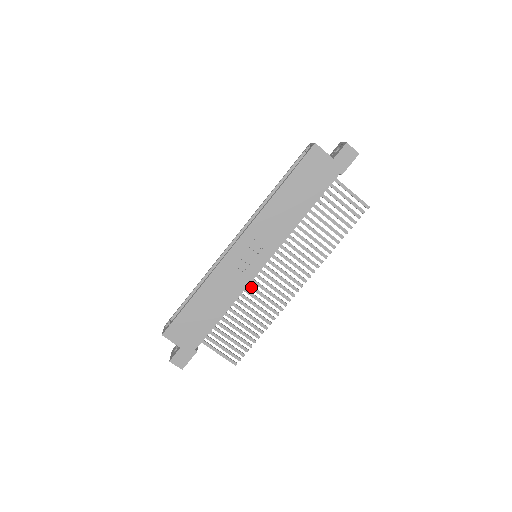
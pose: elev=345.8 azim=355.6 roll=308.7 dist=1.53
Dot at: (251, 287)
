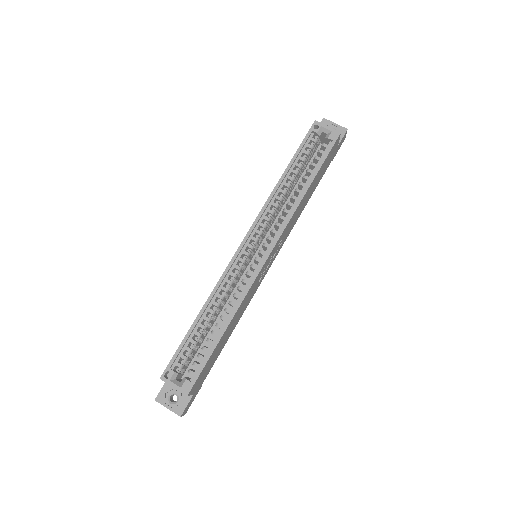
Dot at: occluded
